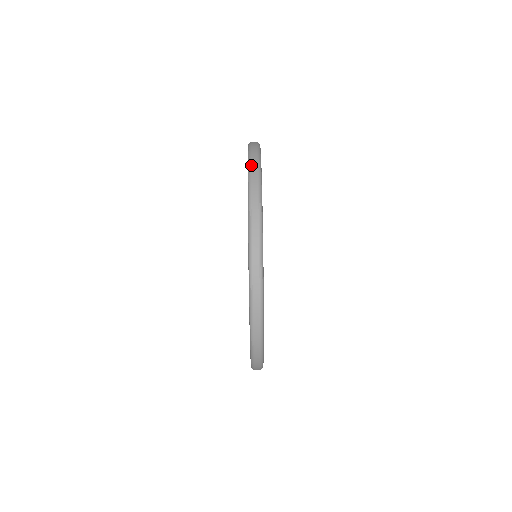
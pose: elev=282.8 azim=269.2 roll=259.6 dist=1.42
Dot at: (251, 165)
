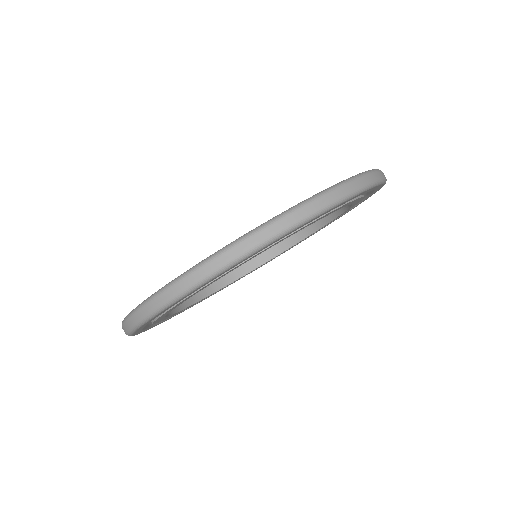
Dot at: (318, 198)
